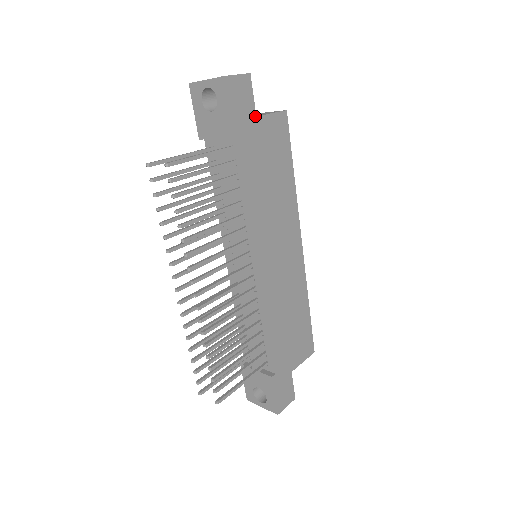
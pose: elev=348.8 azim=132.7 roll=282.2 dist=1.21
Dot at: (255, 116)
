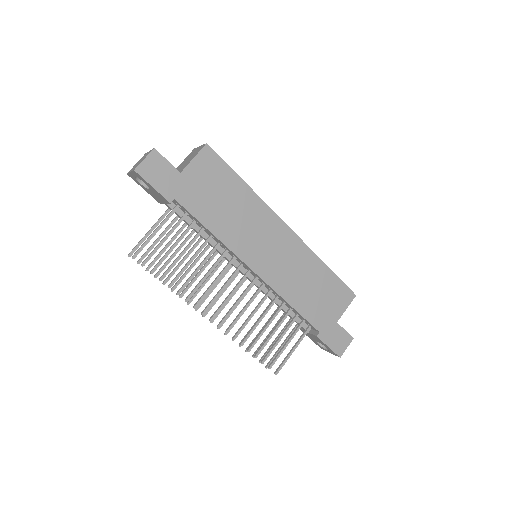
Dot at: (179, 173)
